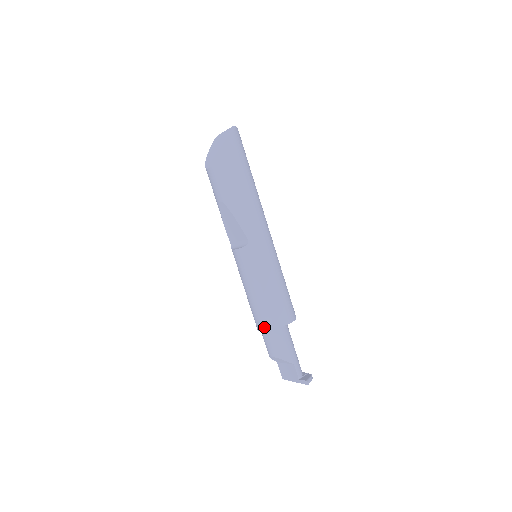
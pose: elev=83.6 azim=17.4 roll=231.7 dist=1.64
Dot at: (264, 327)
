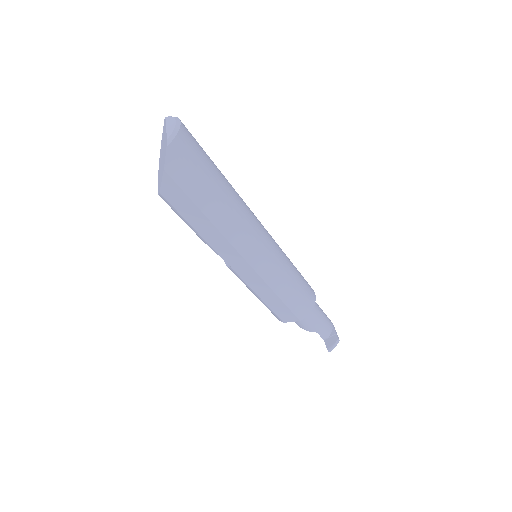
Dot at: occluded
